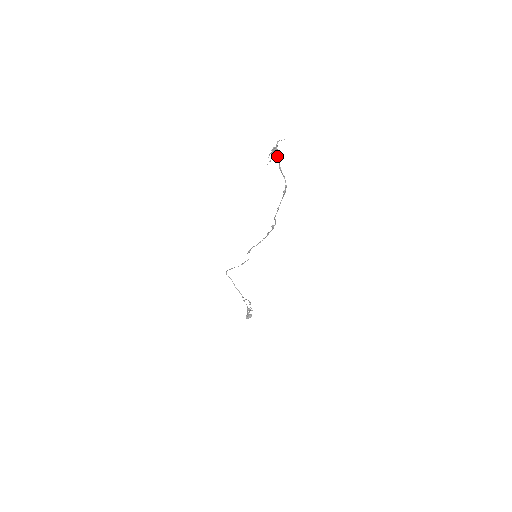
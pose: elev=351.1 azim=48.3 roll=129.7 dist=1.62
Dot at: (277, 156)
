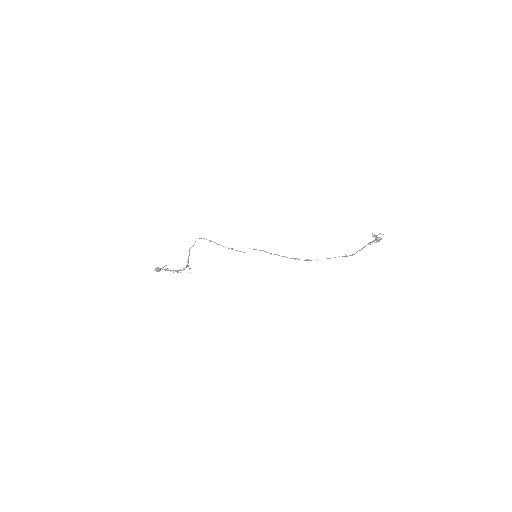
Dot at: occluded
